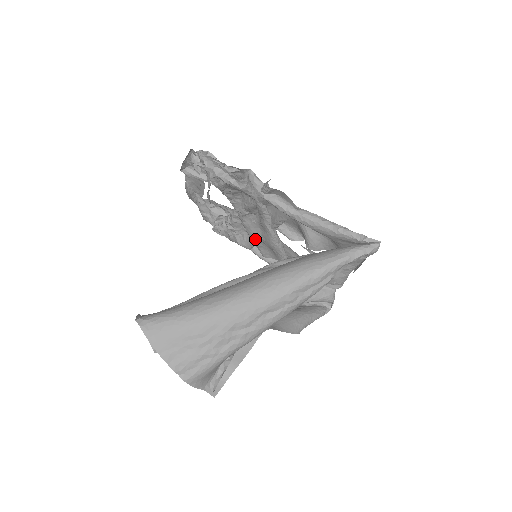
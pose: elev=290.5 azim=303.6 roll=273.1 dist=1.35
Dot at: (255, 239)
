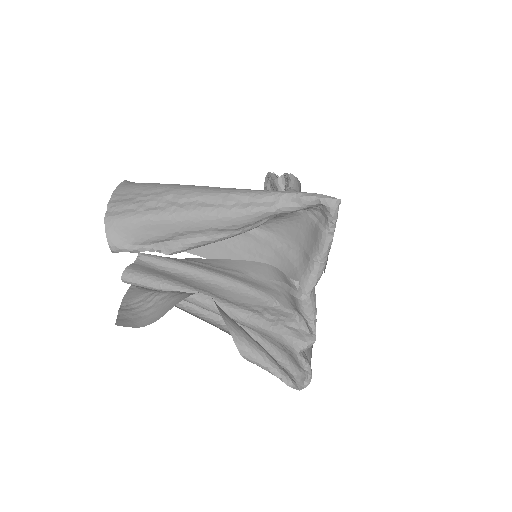
Dot at: occluded
